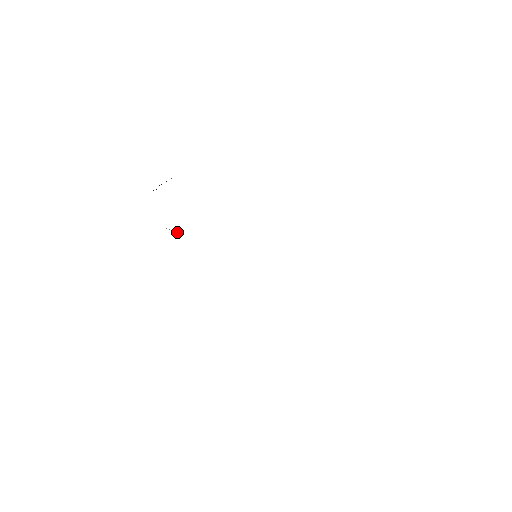
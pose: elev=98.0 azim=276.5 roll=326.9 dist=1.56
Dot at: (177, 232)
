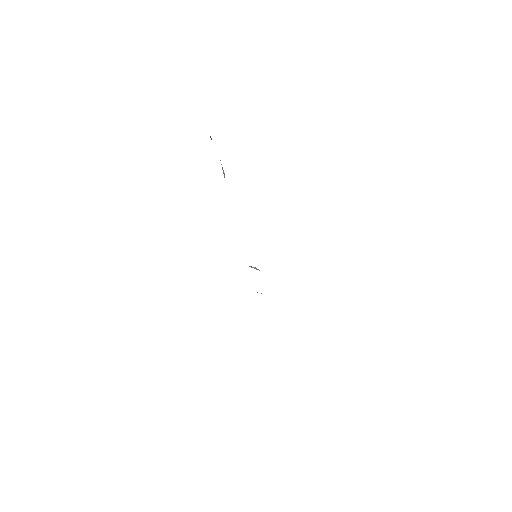
Dot at: occluded
